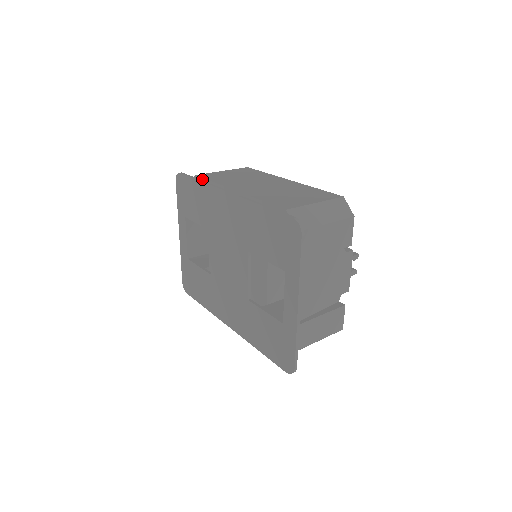
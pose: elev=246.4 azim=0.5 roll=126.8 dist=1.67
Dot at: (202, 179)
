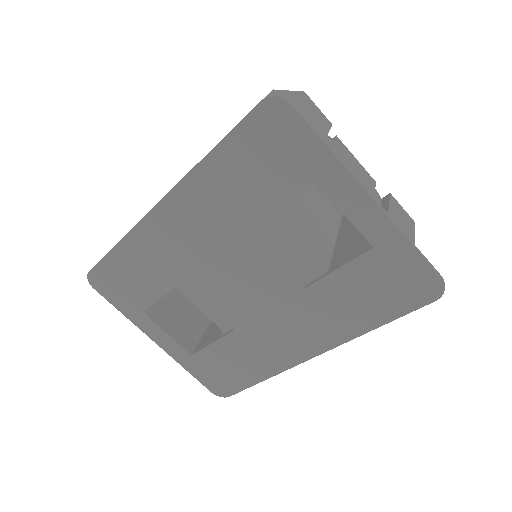
Dot at: occluded
